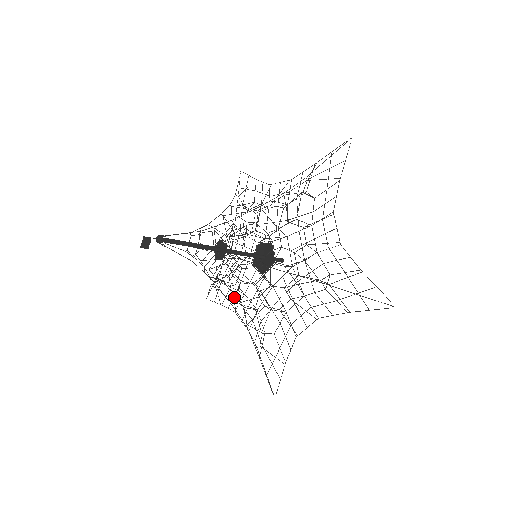
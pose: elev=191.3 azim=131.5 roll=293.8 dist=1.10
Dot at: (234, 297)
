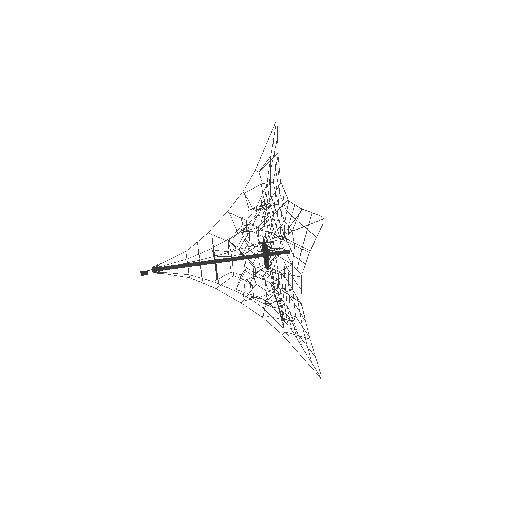
Dot at: (243, 274)
